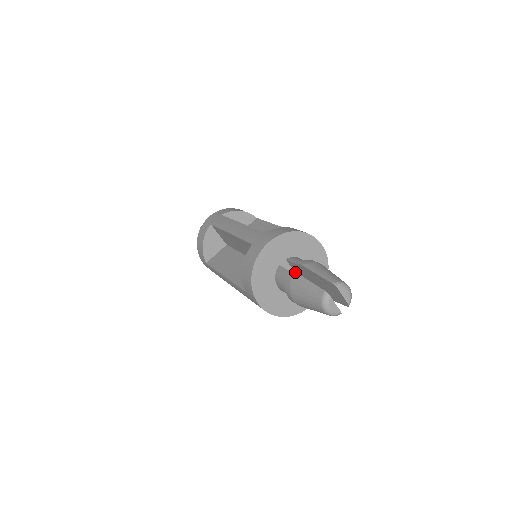
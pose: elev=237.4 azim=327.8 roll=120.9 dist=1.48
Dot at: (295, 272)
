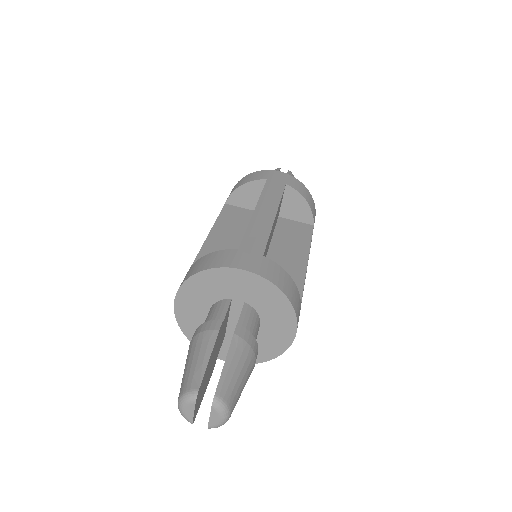
Dot at: (219, 329)
